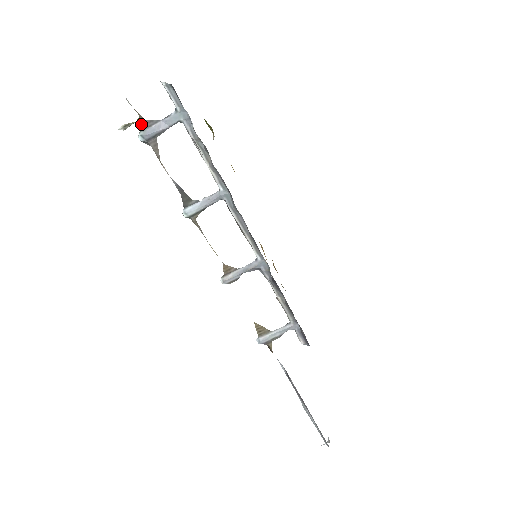
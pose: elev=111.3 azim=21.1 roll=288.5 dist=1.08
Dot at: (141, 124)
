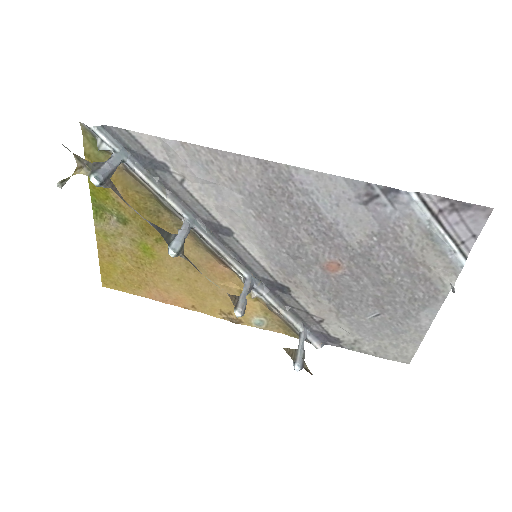
Dot at: (88, 168)
